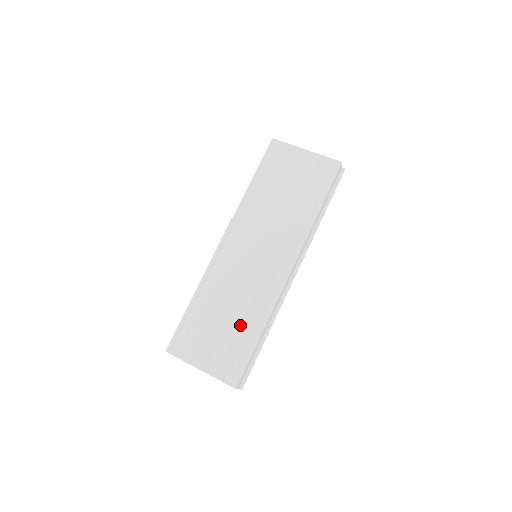
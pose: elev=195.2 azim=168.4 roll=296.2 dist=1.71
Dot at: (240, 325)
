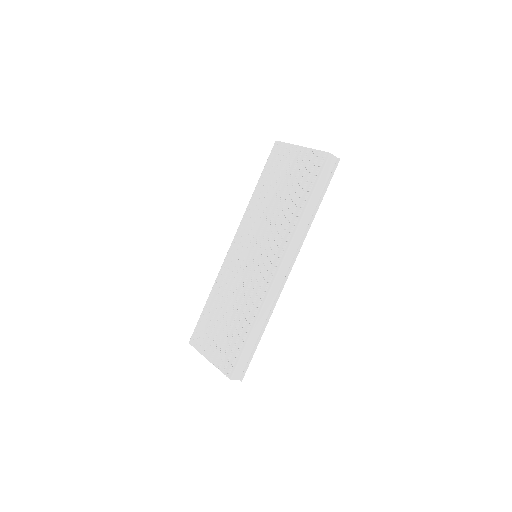
Dot at: (238, 321)
